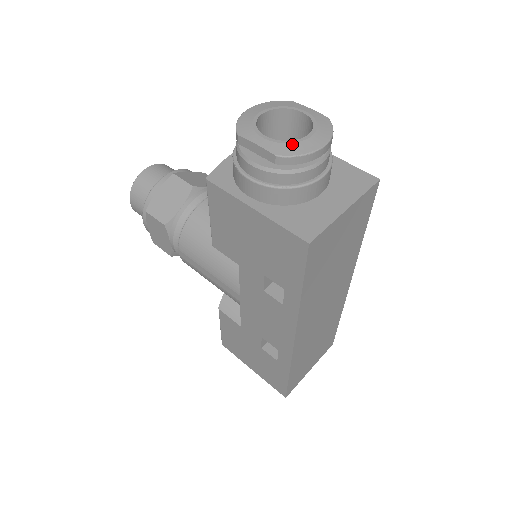
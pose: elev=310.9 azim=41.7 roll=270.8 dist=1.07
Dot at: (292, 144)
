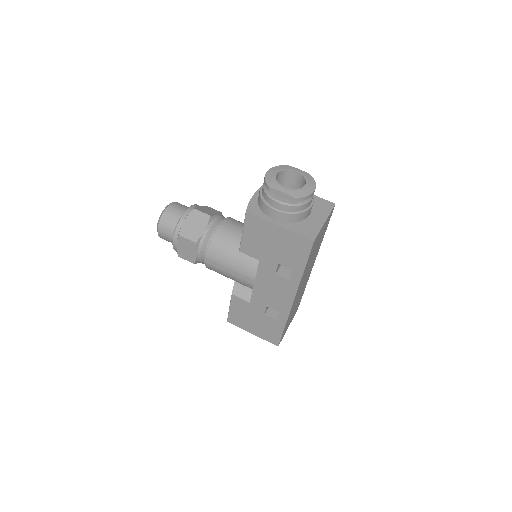
Dot at: (300, 190)
